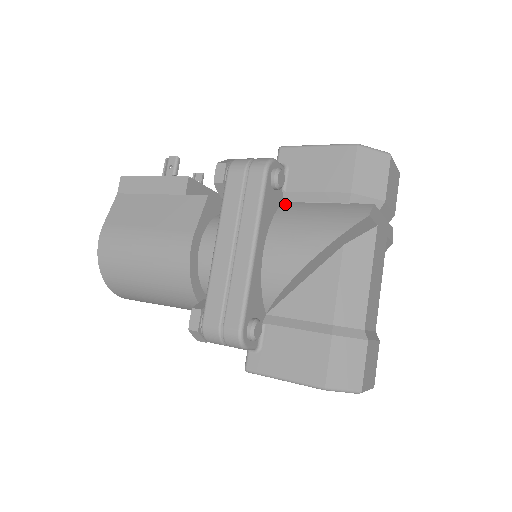
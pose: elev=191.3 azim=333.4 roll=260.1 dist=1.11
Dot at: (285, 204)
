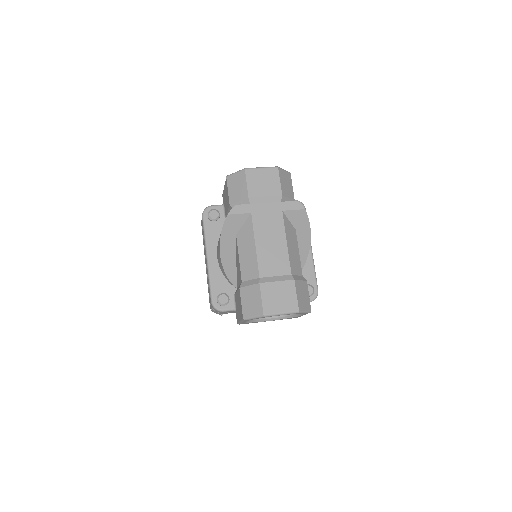
Dot at: occluded
